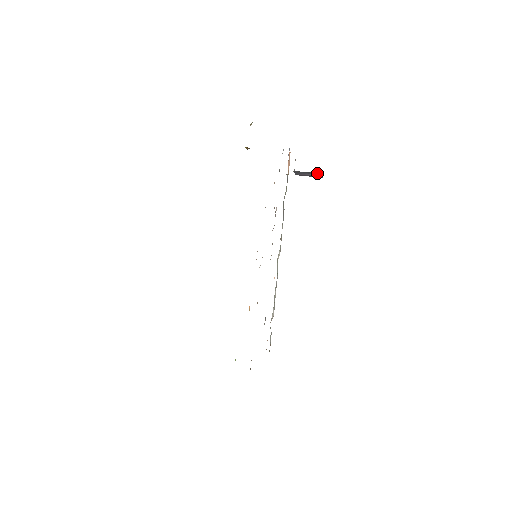
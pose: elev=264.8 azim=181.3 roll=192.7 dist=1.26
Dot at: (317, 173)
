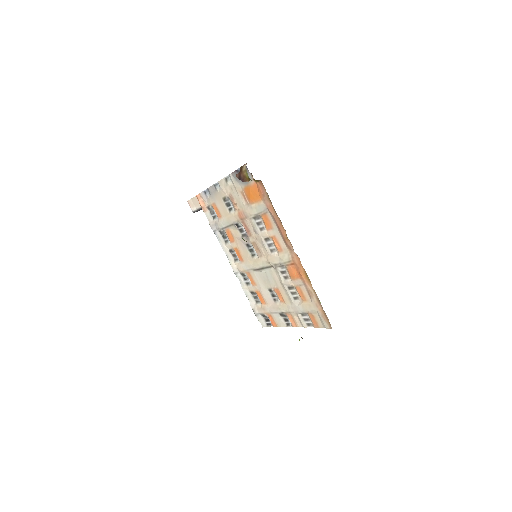
Dot at: occluded
